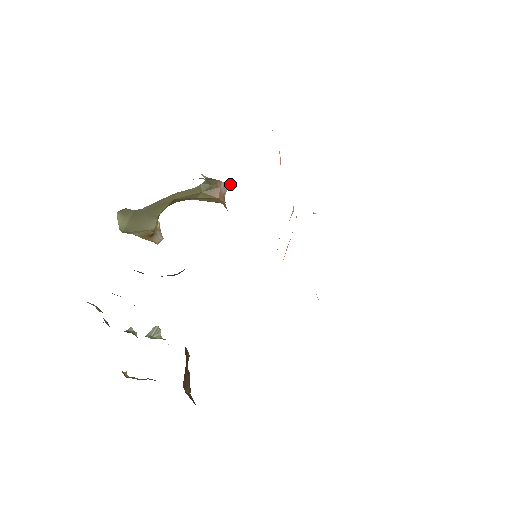
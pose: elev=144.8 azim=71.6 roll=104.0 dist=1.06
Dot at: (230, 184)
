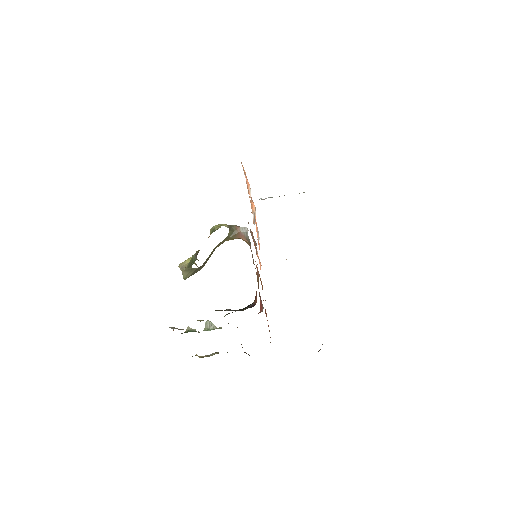
Dot at: (247, 228)
